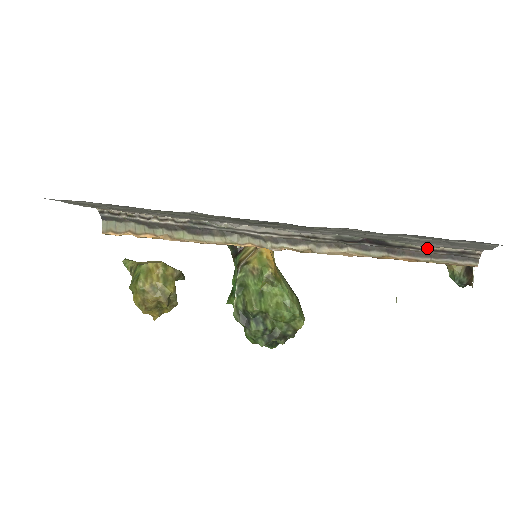
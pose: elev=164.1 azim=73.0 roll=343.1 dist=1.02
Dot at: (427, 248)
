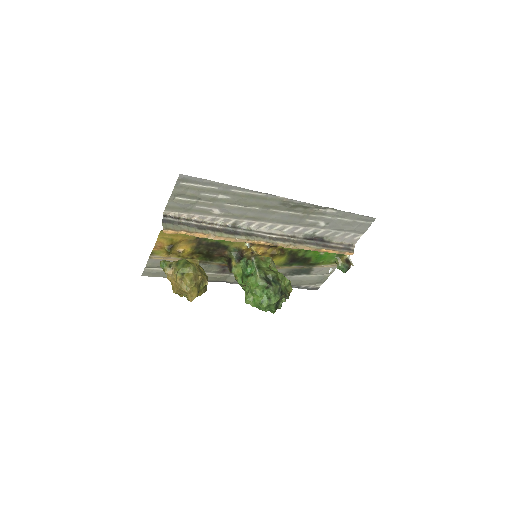
Dot at: (338, 243)
